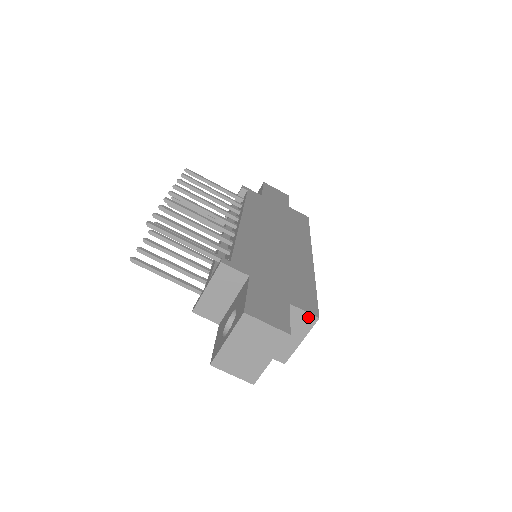
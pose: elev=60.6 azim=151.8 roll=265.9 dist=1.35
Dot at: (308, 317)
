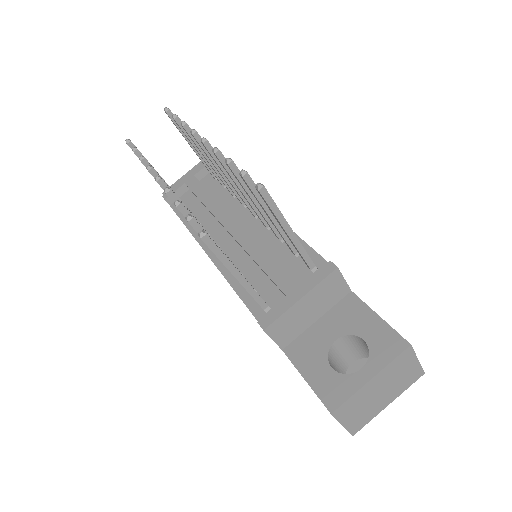
Dot at: occluded
